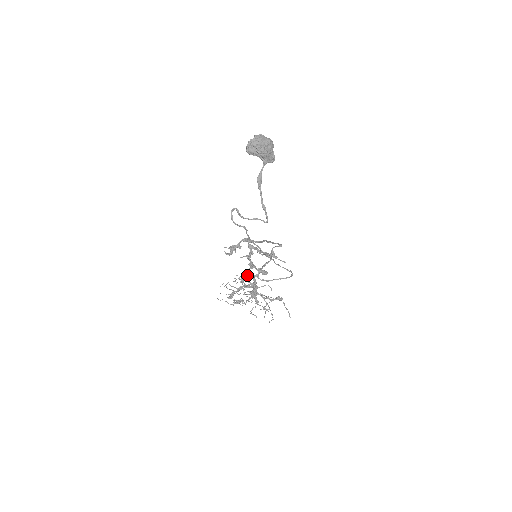
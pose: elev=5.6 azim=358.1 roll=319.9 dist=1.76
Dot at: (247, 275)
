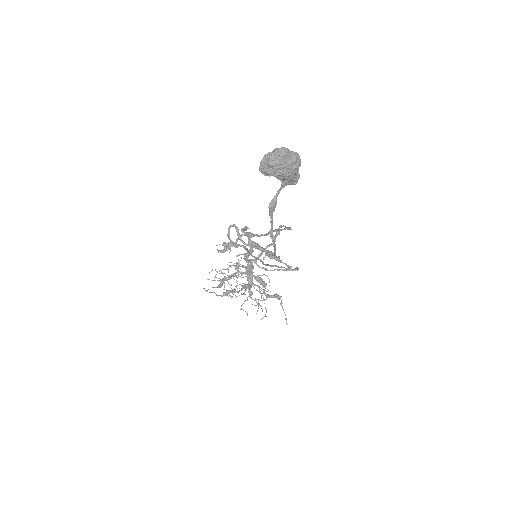
Dot at: occluded
